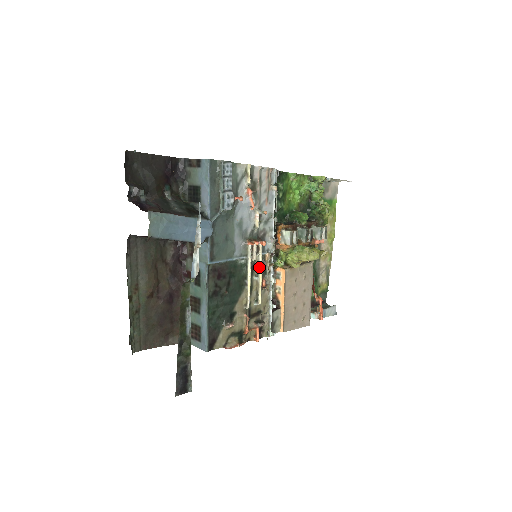
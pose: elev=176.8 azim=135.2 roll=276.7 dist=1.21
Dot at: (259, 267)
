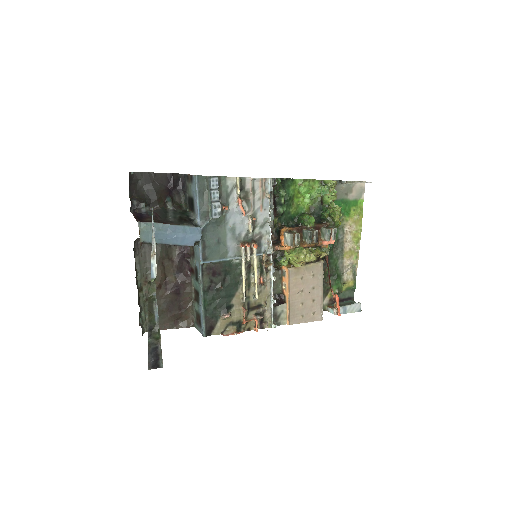
Dot at: (254, 266)
